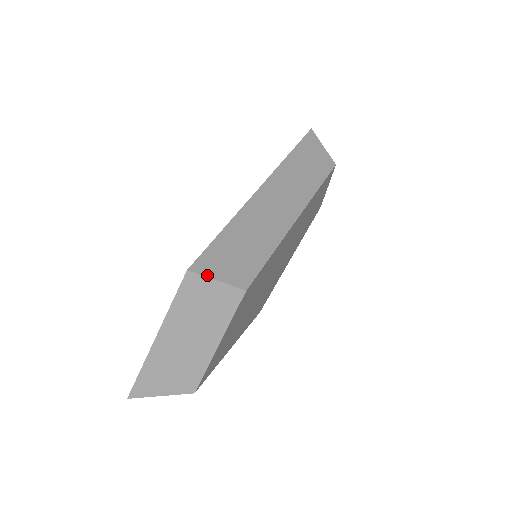
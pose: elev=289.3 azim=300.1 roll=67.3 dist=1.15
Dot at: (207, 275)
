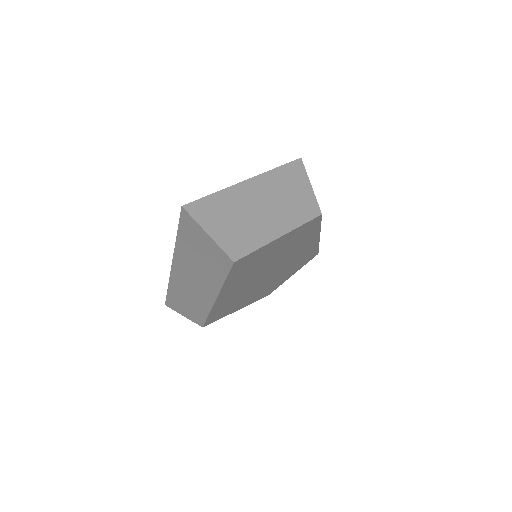
Dot at: occluded
